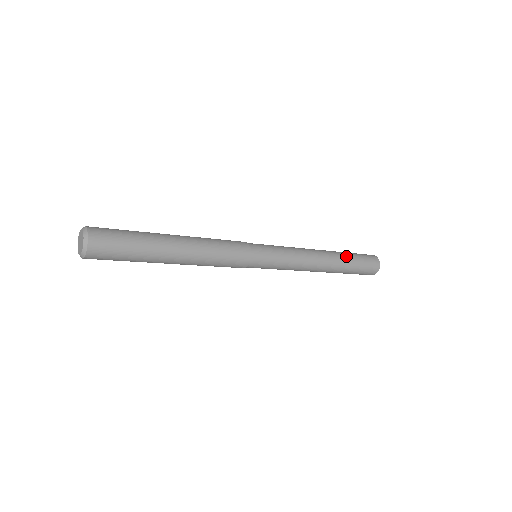
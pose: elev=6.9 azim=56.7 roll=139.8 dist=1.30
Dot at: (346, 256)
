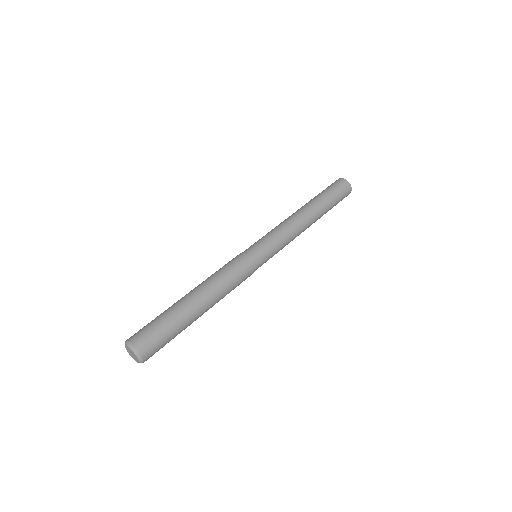
Dot at: (322, 200)
